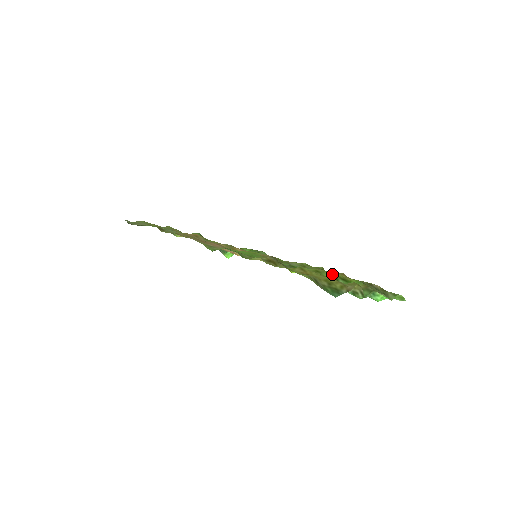
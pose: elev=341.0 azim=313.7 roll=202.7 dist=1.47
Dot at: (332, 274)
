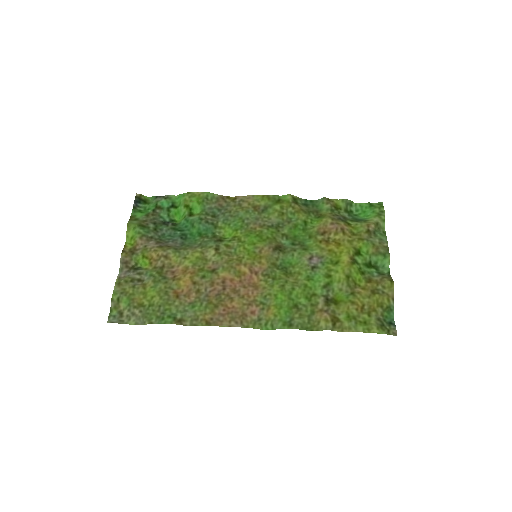
Dot at: (355, 266)
